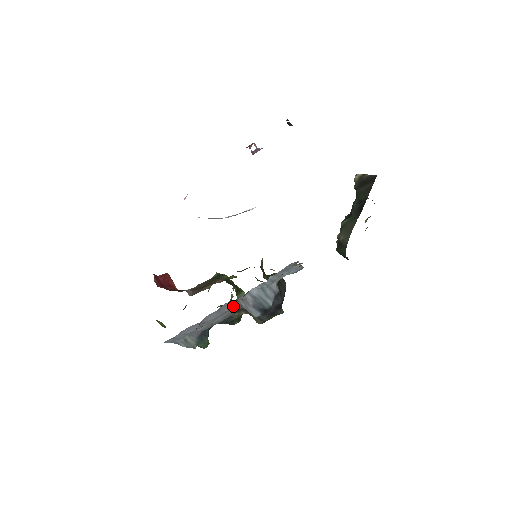
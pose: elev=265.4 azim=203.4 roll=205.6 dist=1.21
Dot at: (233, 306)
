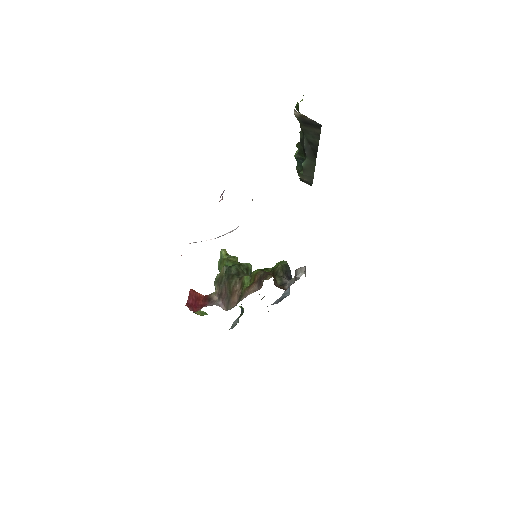
Dot at: occluded
